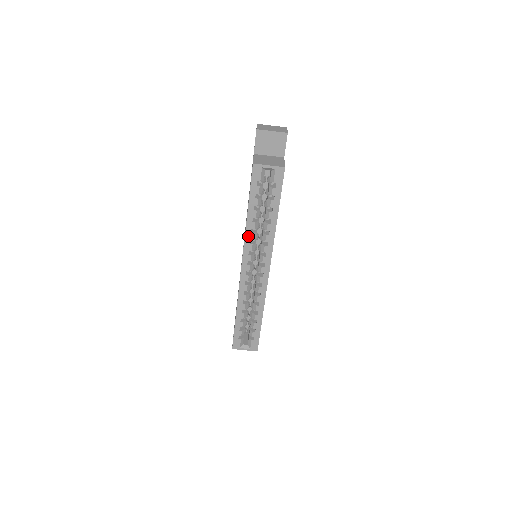
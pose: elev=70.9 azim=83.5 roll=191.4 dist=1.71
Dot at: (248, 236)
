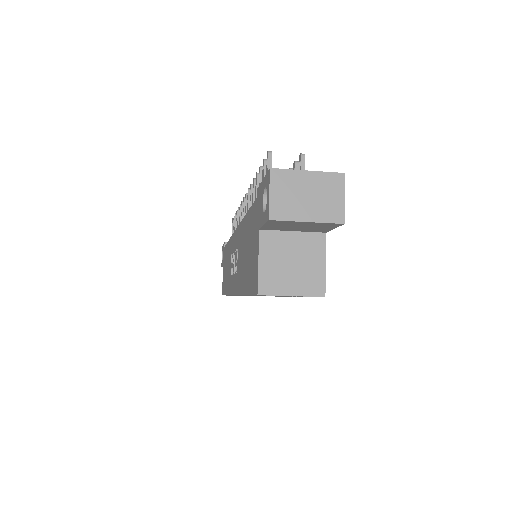
Dot at: (244, 295)
